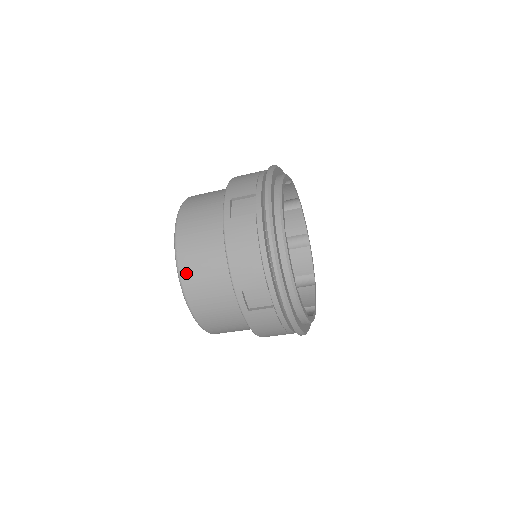
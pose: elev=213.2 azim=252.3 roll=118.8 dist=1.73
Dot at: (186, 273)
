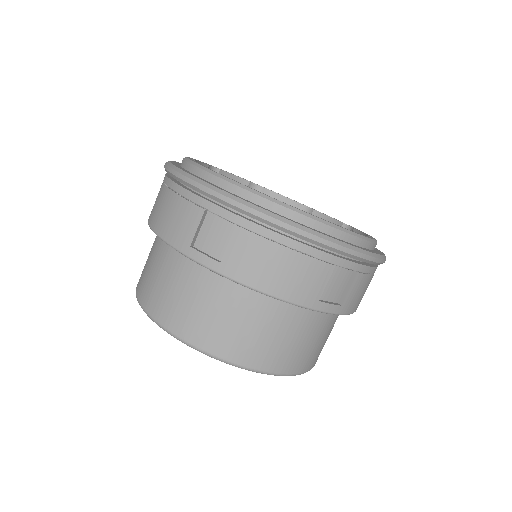
Dot at: occluded
